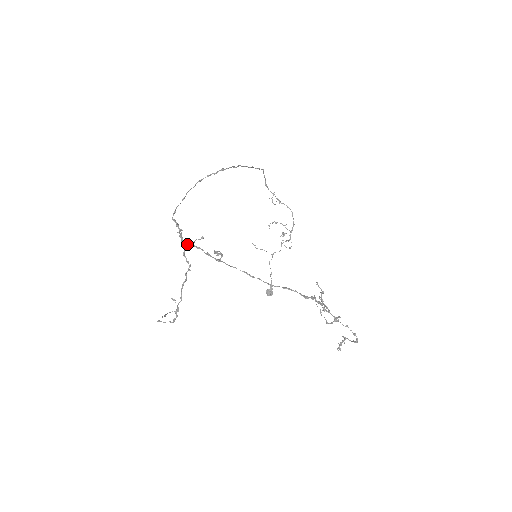
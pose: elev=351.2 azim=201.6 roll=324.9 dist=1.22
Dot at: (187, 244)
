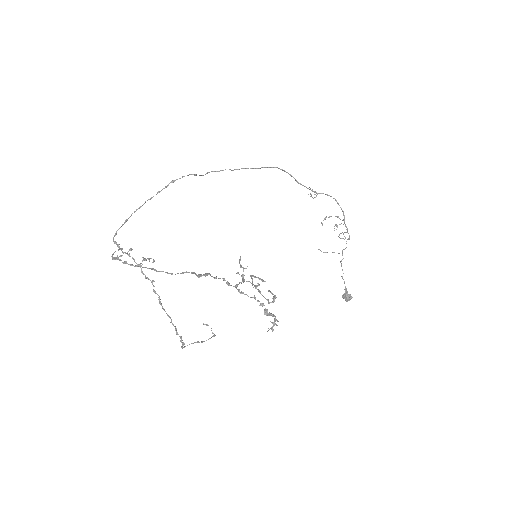
Dot at: occluded
